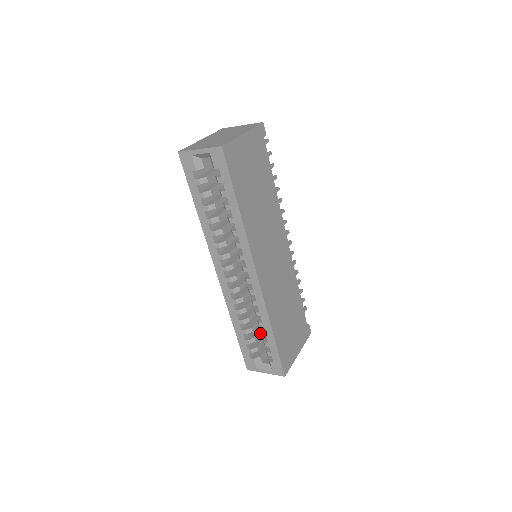
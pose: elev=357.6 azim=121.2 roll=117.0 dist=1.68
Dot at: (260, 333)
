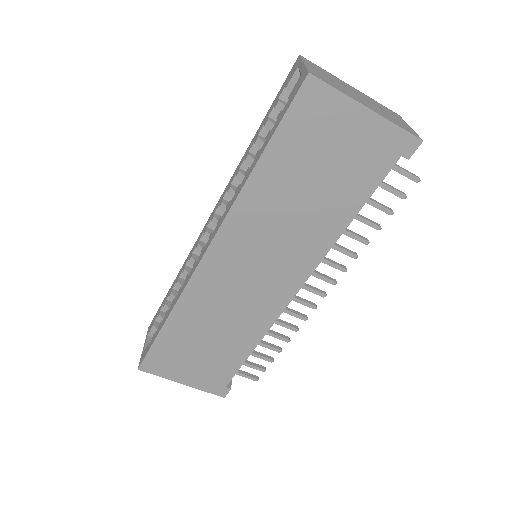
Dot at: occluded
